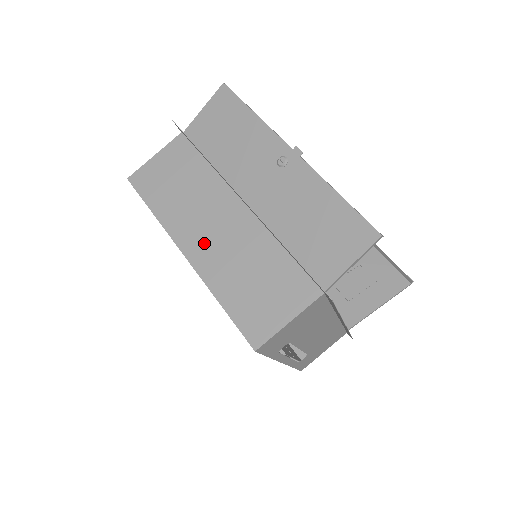
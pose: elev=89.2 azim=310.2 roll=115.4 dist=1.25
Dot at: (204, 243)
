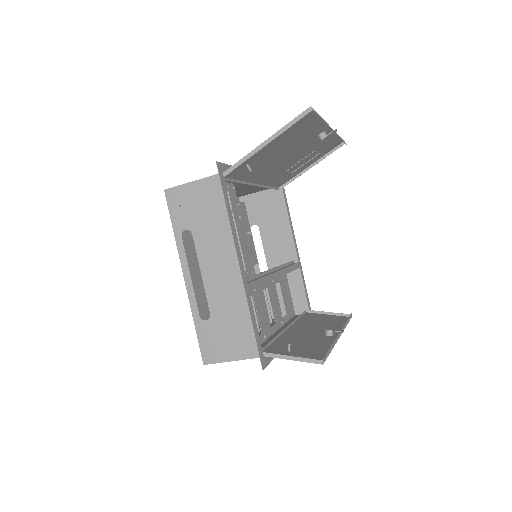
Dot at: occluded
